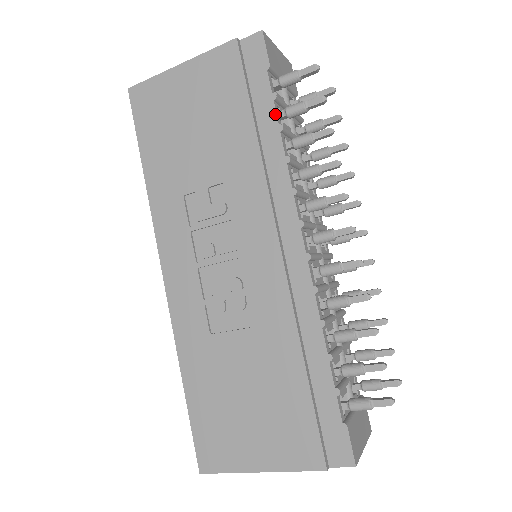
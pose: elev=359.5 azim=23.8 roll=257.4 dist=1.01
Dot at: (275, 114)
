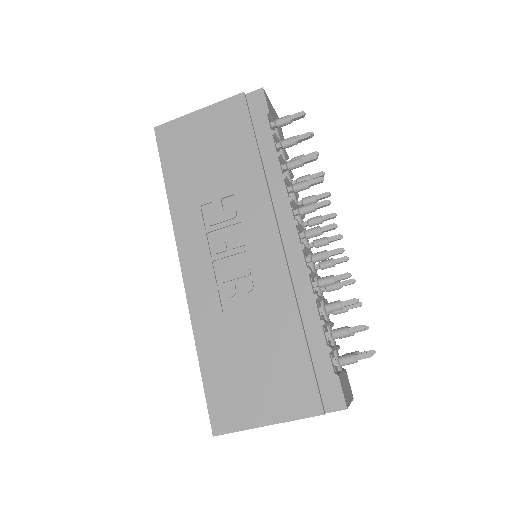
Dot at: (274, 145)
